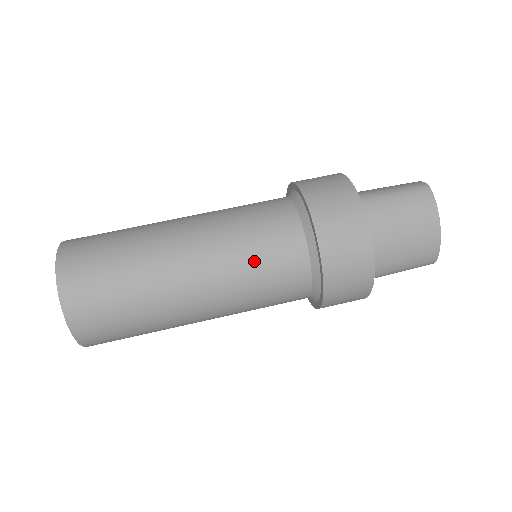
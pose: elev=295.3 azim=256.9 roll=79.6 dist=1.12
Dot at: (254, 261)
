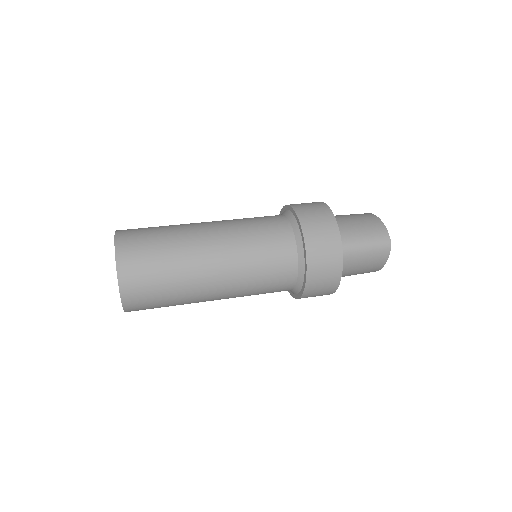
Dot at: (249, 220)
